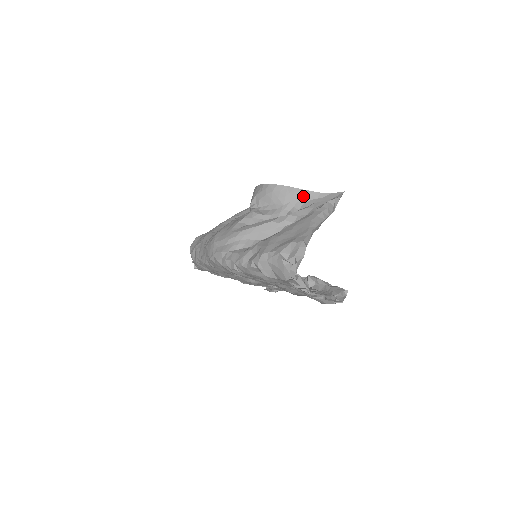
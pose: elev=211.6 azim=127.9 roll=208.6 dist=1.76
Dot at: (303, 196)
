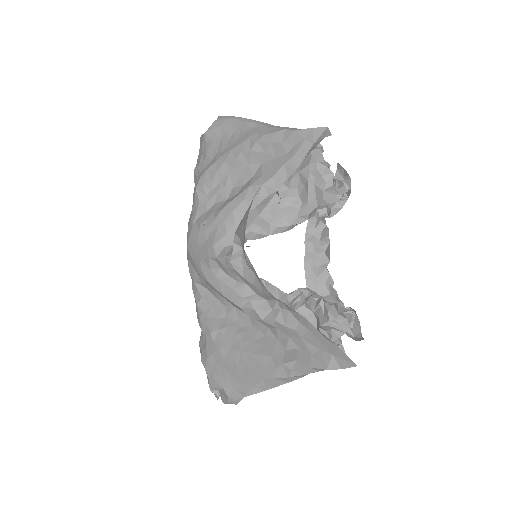
Dot at: occluded
